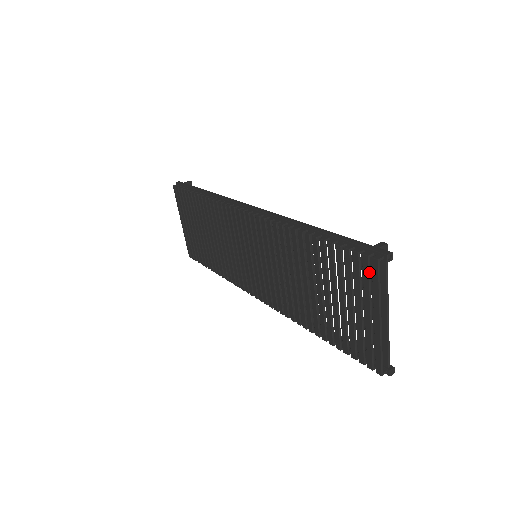
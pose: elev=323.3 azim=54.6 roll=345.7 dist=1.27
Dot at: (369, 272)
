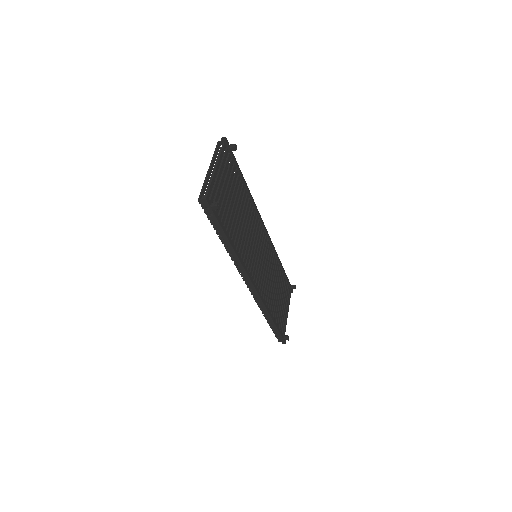
Dot at: occluded
